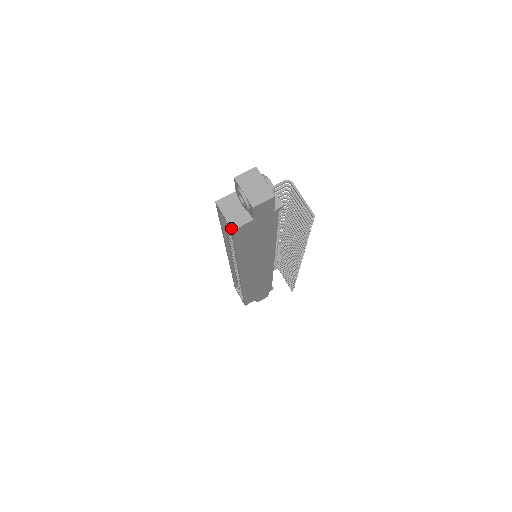
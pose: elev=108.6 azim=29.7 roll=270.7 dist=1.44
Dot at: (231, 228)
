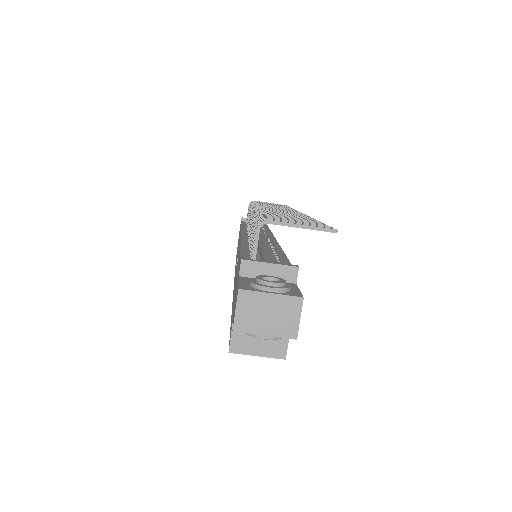
Dot at: occluded
